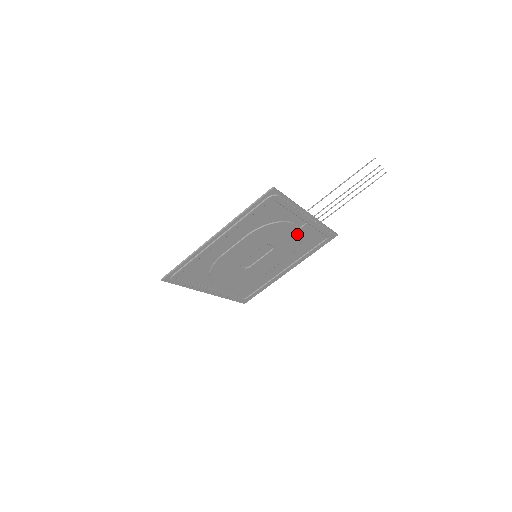
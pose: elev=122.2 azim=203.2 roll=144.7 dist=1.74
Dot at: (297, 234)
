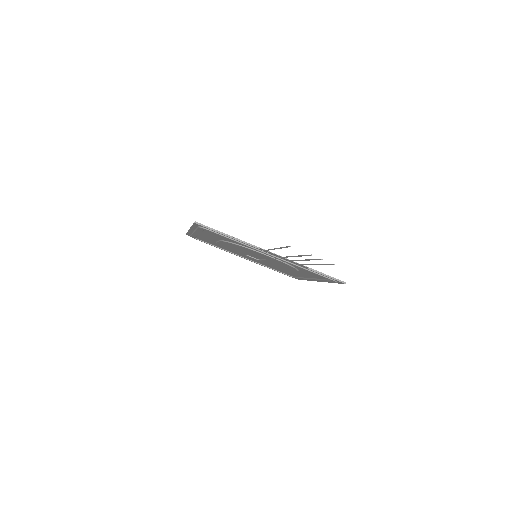
Dot at: (279, 261)
